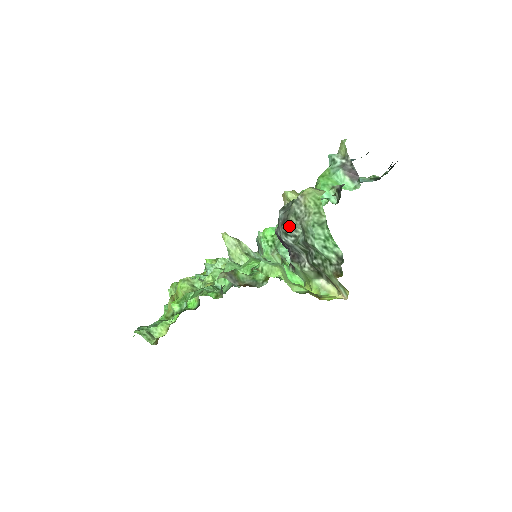
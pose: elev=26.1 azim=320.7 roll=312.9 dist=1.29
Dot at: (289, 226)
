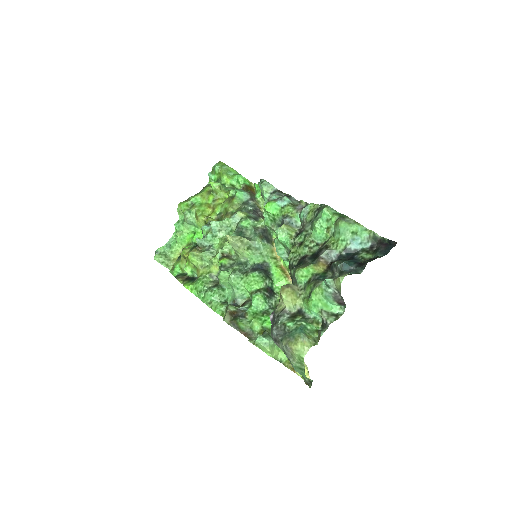
Dot at: (279, 347)
